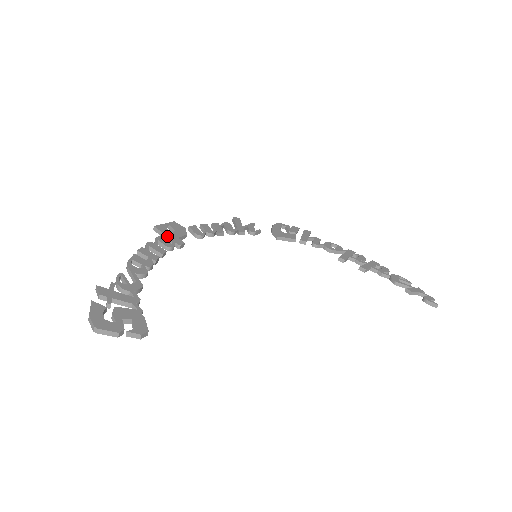
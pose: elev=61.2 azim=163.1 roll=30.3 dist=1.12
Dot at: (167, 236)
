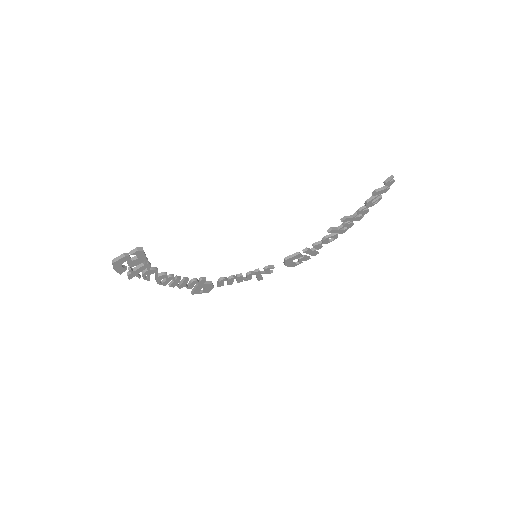
Dot at: occluded
